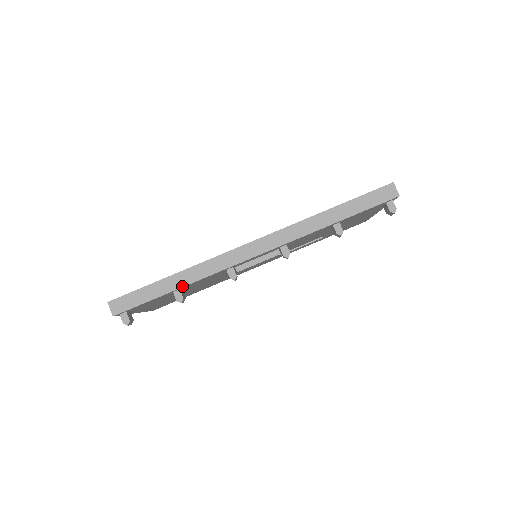
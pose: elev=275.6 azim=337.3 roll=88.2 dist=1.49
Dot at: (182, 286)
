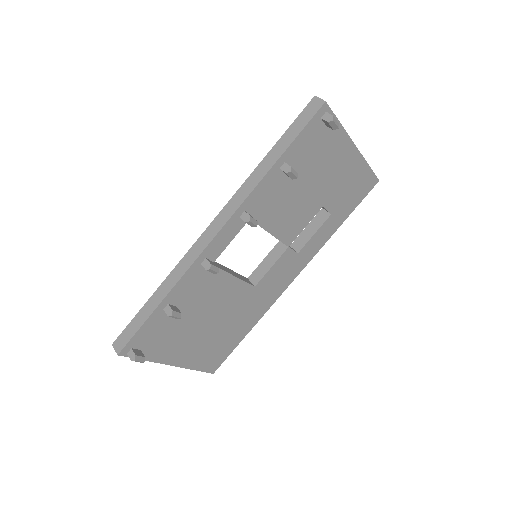
Dot at: (164, 297)
